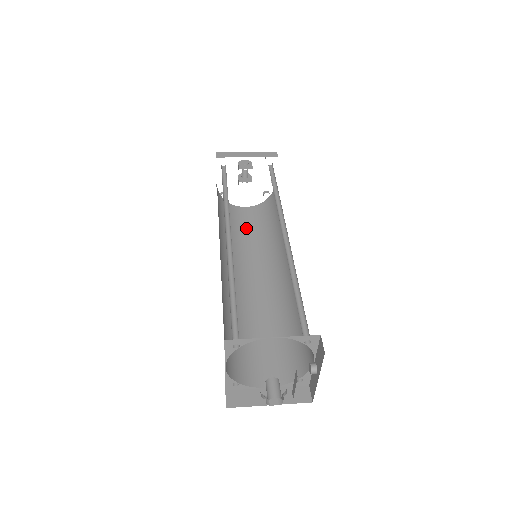
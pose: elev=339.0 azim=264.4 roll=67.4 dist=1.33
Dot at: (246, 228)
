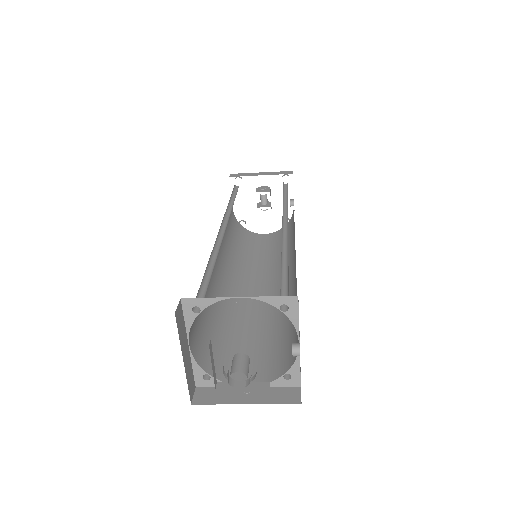
Dot at: (260, 249)
